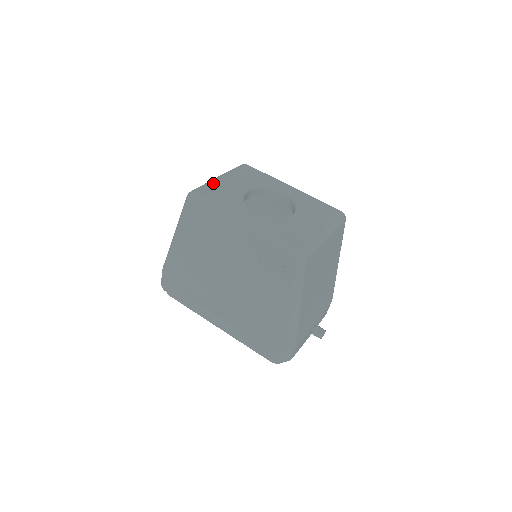
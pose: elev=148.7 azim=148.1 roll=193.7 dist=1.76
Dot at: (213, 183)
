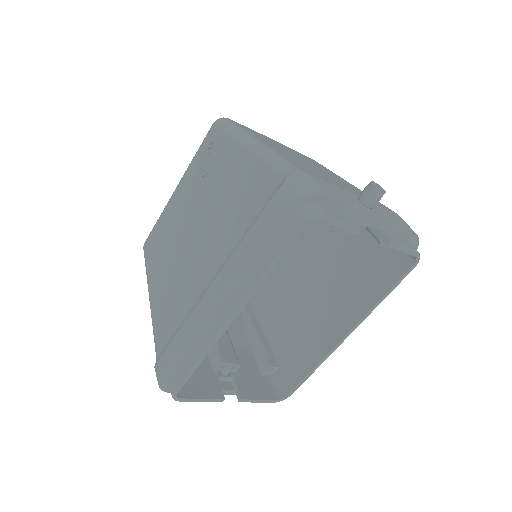
Dot at: occluded
